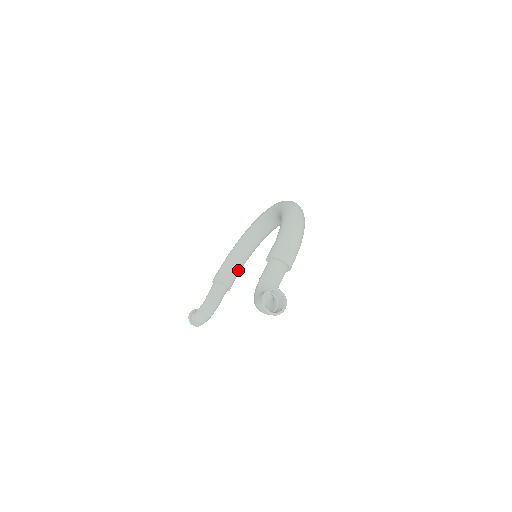
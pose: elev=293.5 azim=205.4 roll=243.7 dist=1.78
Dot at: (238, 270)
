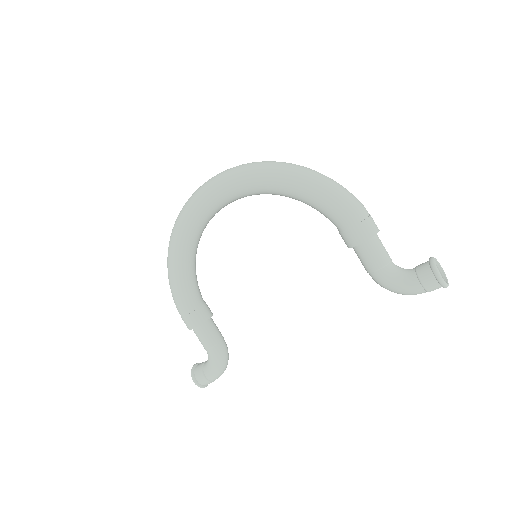
Dot at: (199, 289)
